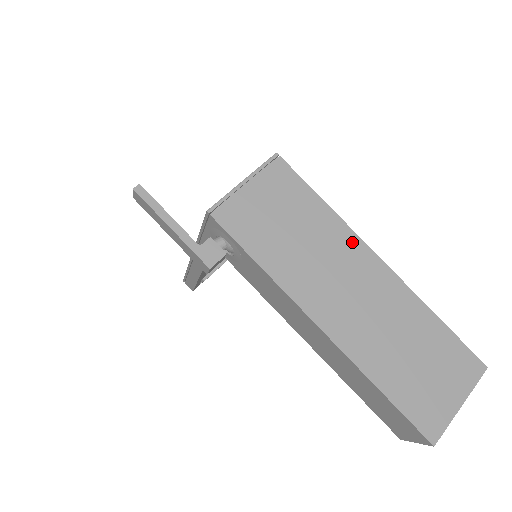
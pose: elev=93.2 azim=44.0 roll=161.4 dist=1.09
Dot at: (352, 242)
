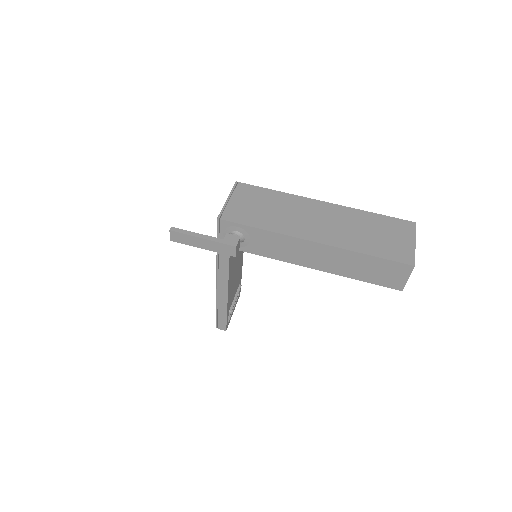
Dot at: (303, 201)
